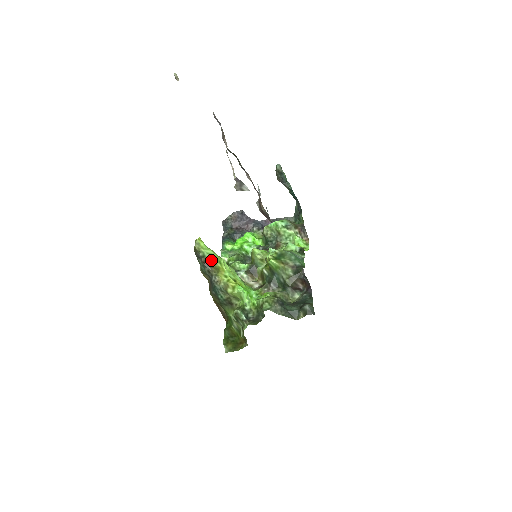
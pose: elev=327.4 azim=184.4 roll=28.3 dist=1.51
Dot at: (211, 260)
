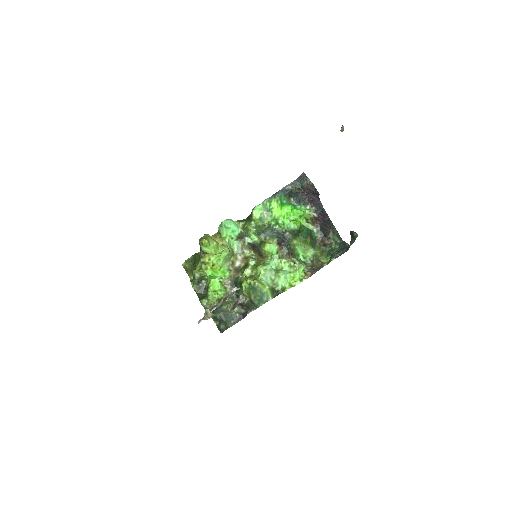
Dot at: occluded
